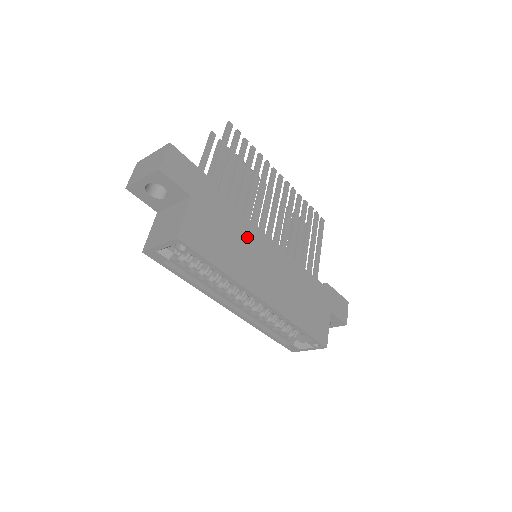
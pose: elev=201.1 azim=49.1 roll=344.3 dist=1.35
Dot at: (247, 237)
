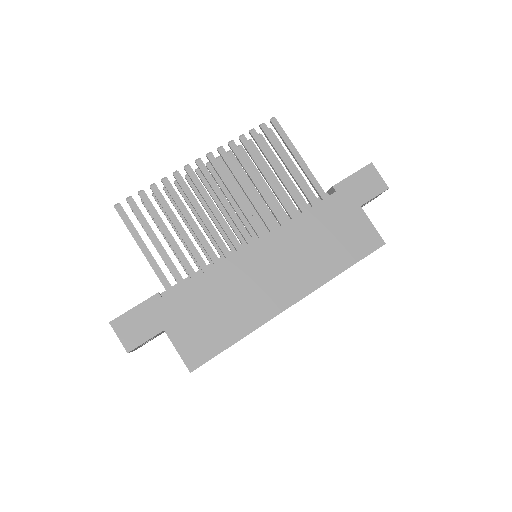
Dot at: (230, 282)
